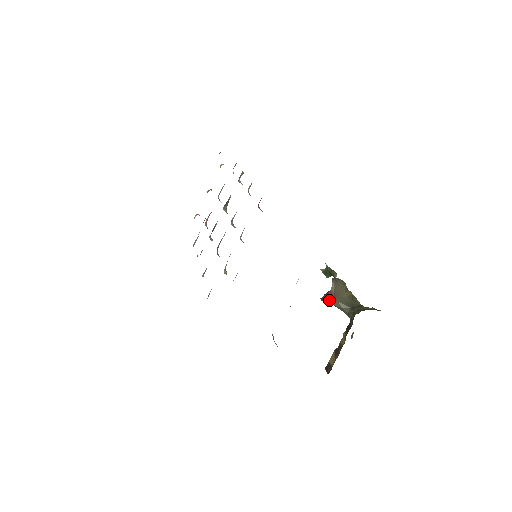
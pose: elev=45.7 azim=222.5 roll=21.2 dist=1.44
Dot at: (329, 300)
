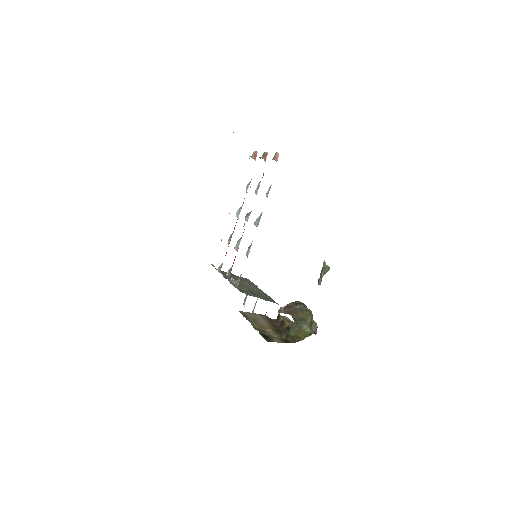
Dot at: (284, 313)
